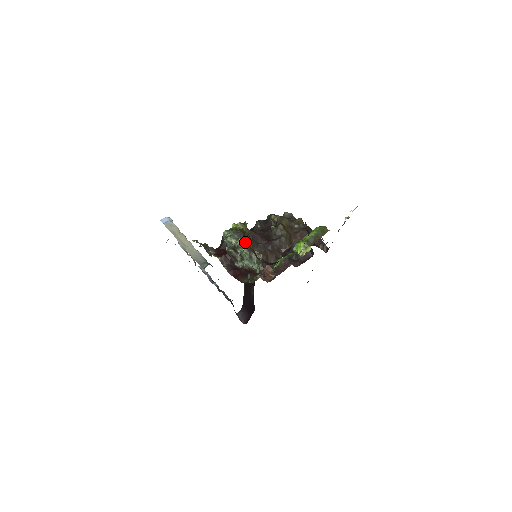
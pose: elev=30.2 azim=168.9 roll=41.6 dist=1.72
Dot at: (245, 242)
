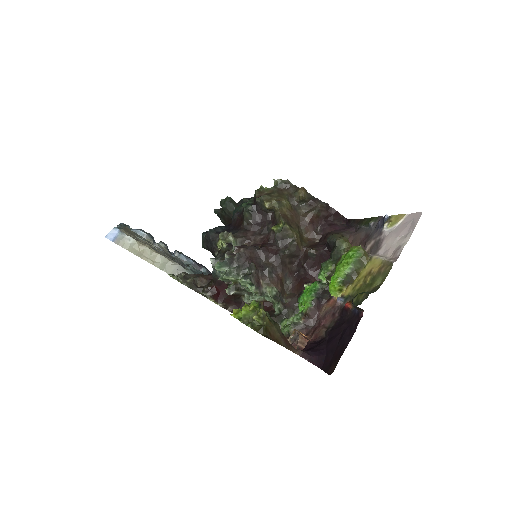
Dot at: (271, 339)
